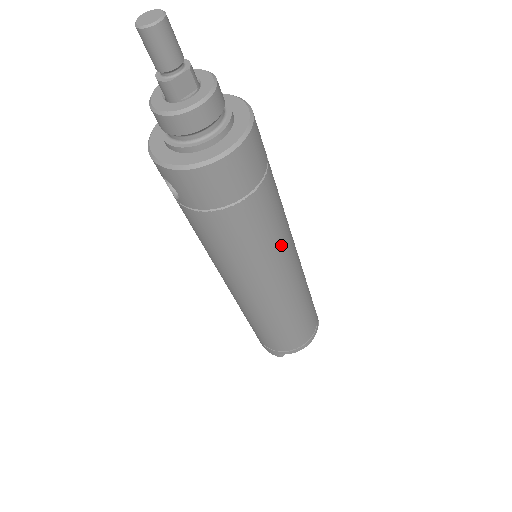
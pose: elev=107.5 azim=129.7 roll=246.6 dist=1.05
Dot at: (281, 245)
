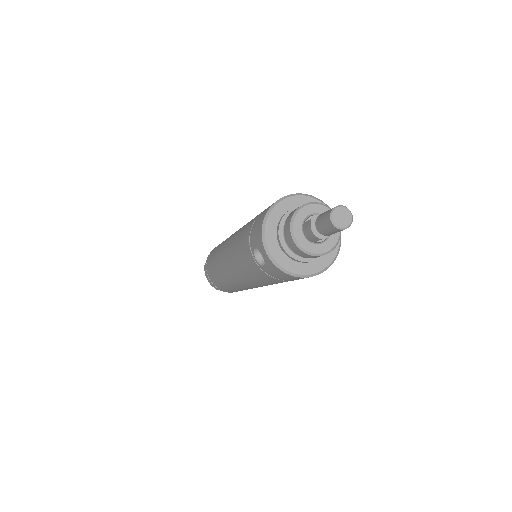
Dot at: occluded
